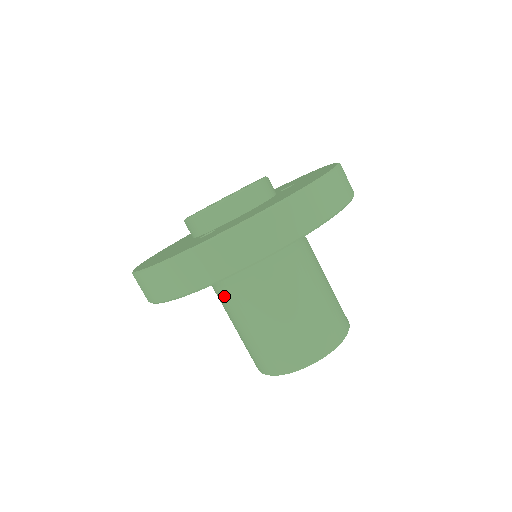
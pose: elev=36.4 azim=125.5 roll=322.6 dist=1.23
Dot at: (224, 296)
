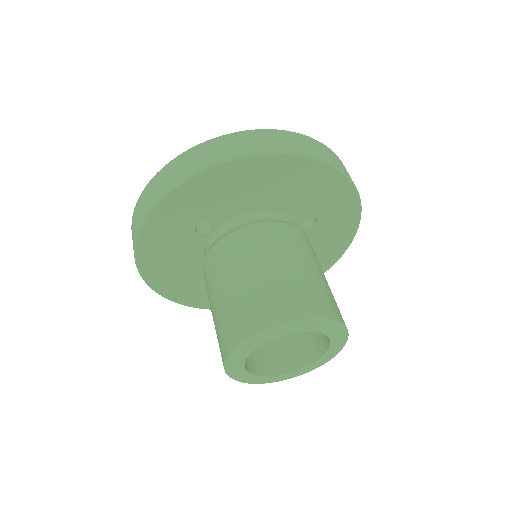
Dot at: (205, 271)
